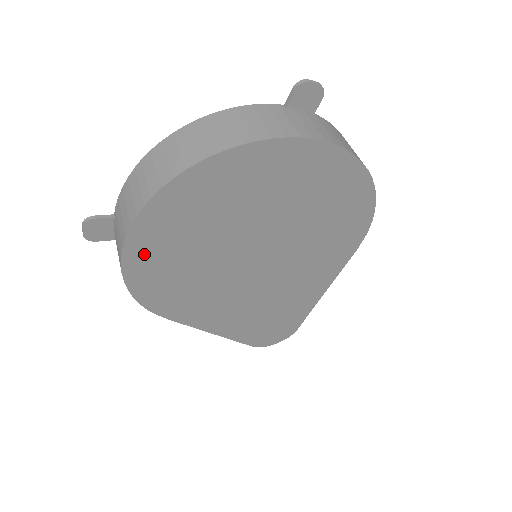
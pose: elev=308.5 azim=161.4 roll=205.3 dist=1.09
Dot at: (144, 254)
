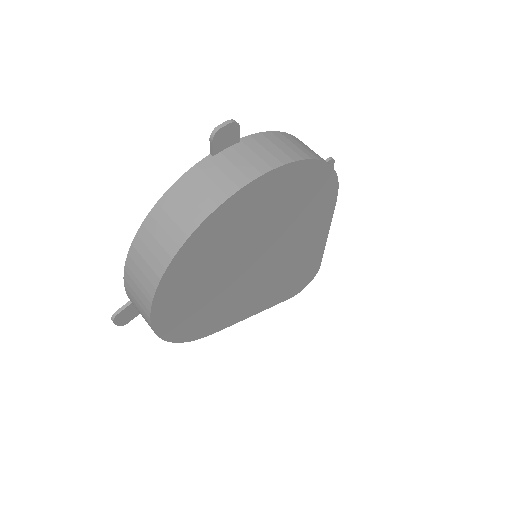
Dot at: (171, 322)
